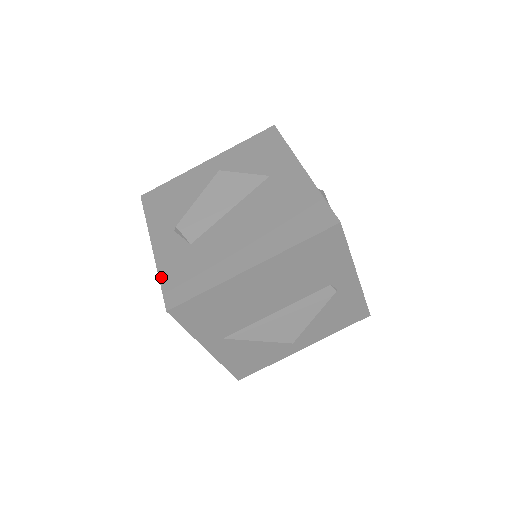
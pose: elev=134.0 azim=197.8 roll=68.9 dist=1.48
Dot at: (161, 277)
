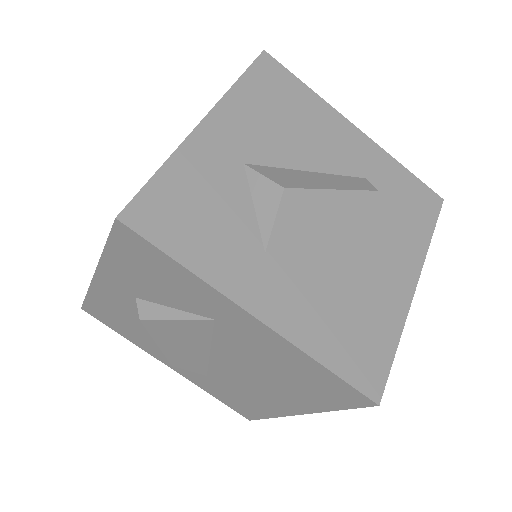
Dot at: (213, 396)
